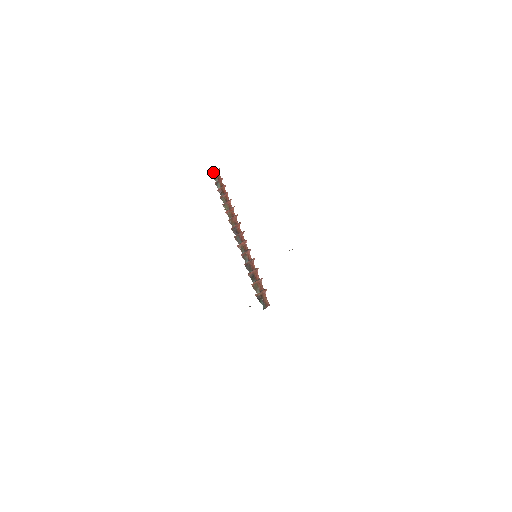
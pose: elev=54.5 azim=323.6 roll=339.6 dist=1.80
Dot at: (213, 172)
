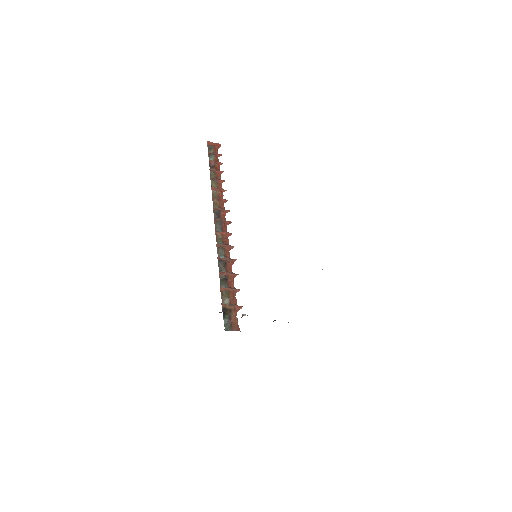
Dot at: (211, 142)
